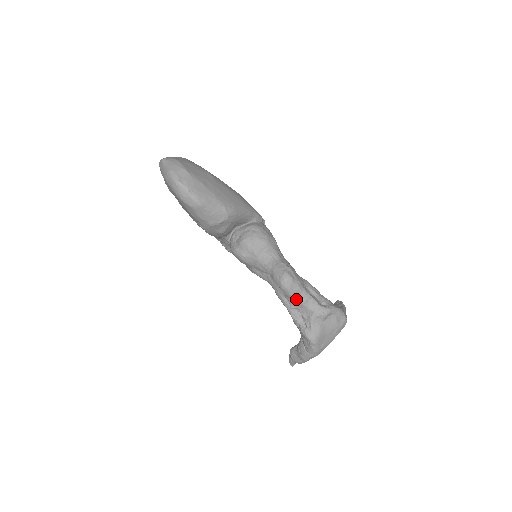
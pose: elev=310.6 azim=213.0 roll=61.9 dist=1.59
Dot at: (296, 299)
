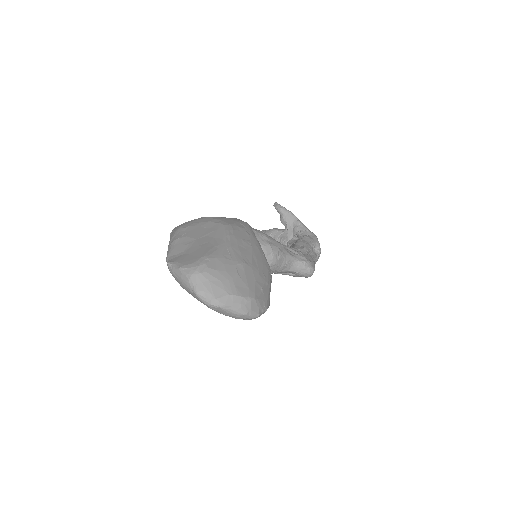
Dot at: occluded
